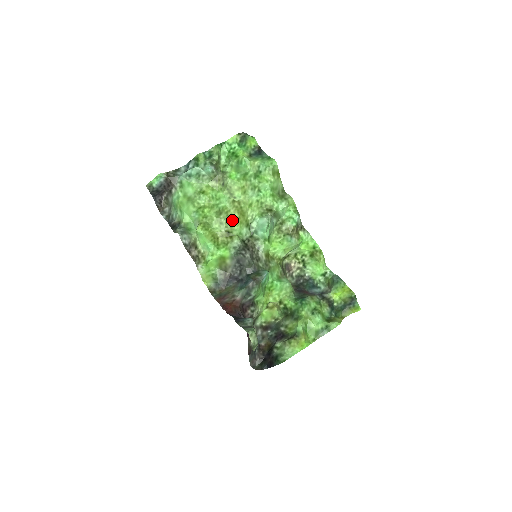
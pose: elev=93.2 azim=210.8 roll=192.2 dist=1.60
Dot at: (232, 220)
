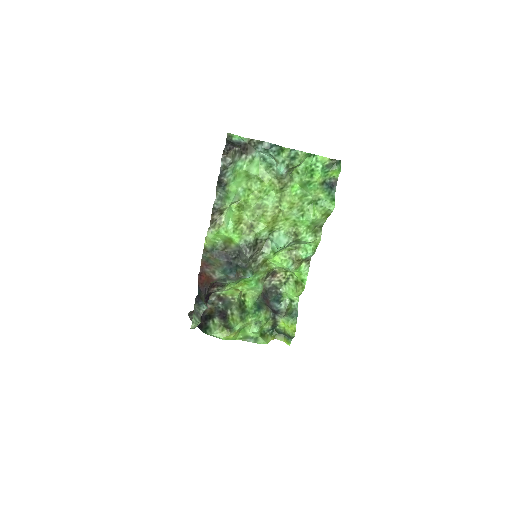
Dot at: (263, 220)
